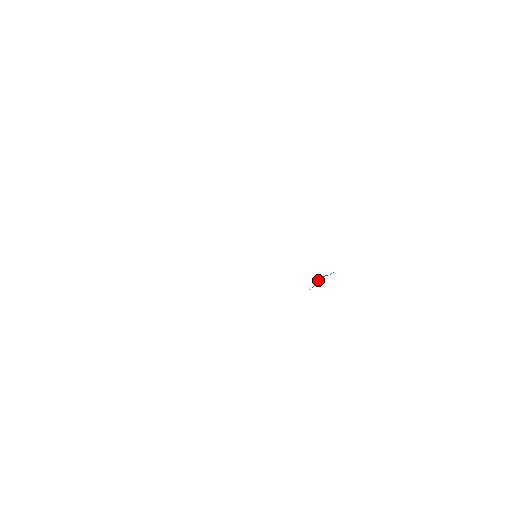
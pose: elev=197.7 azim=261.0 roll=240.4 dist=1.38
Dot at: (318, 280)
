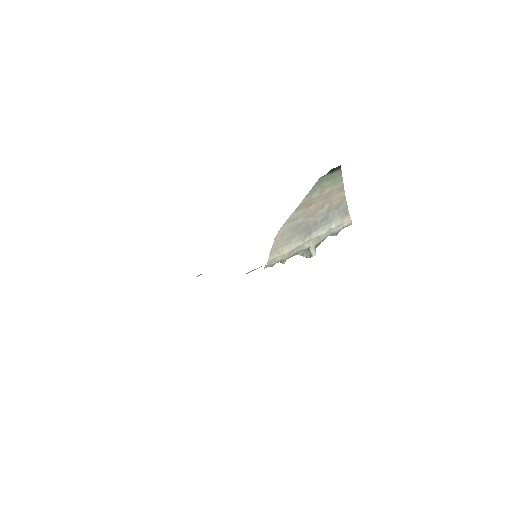
Dot at: (308, 255)
